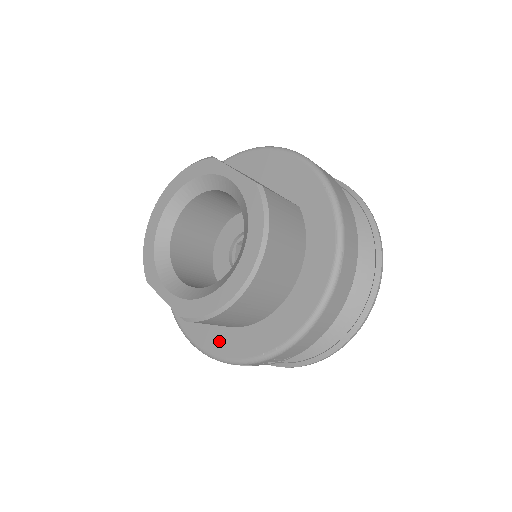
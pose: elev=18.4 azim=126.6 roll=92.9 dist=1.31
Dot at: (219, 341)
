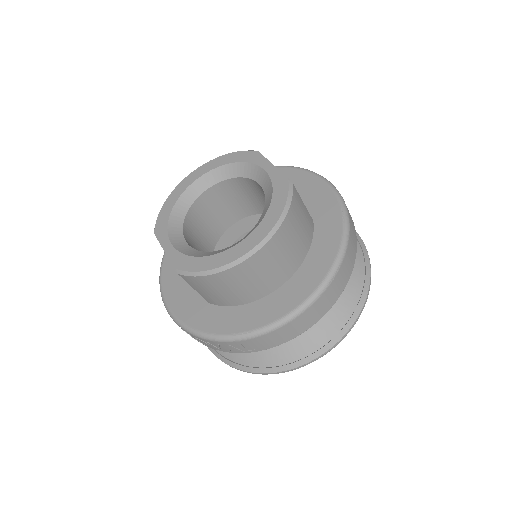
Dot at: (195, 313)
